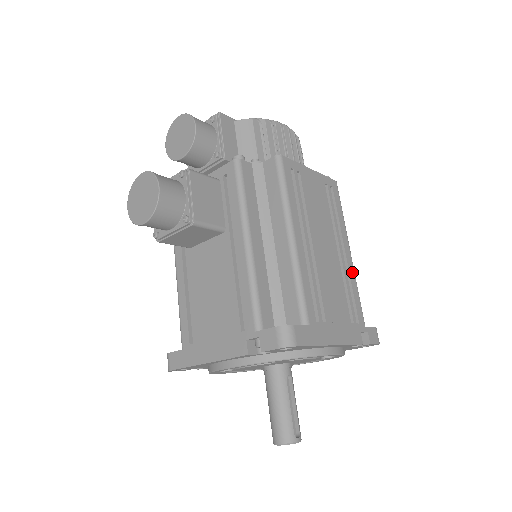
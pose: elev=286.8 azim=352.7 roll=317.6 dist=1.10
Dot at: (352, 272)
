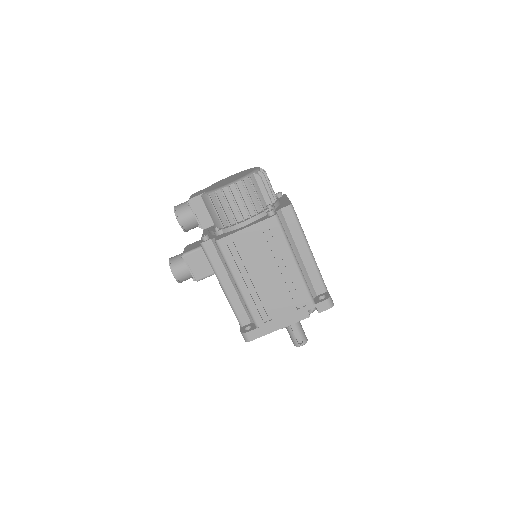
Dot at: (297, 276)
